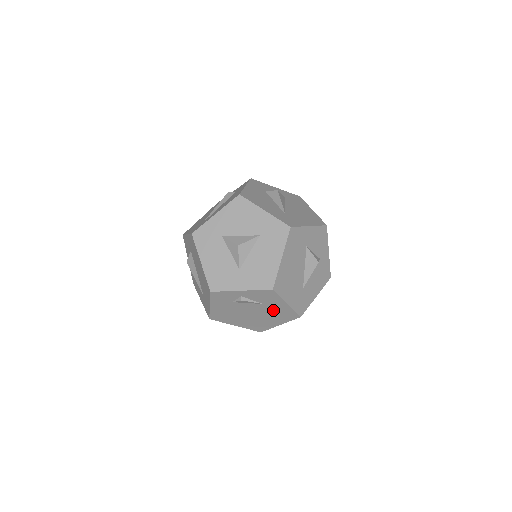
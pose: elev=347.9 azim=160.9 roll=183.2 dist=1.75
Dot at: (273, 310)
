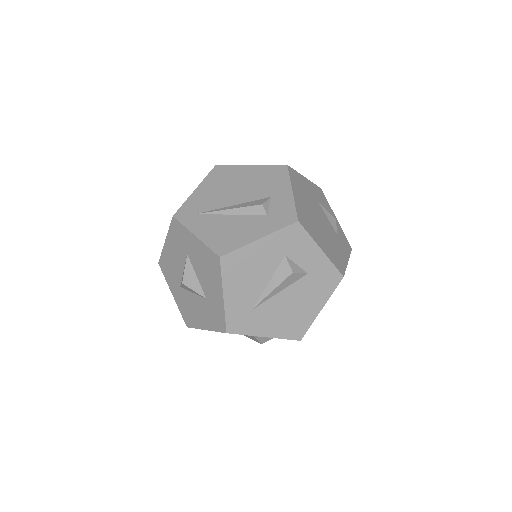
Dot at: occluded
